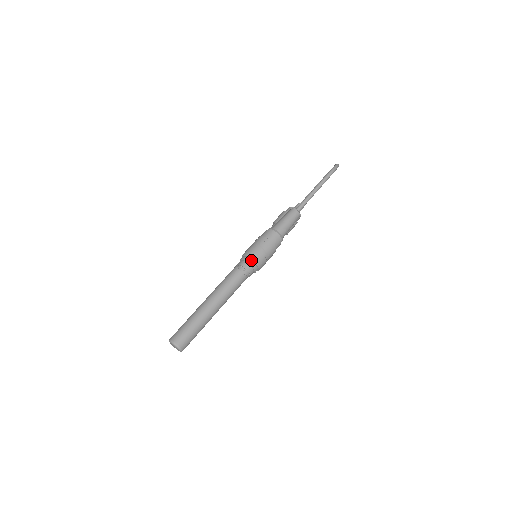
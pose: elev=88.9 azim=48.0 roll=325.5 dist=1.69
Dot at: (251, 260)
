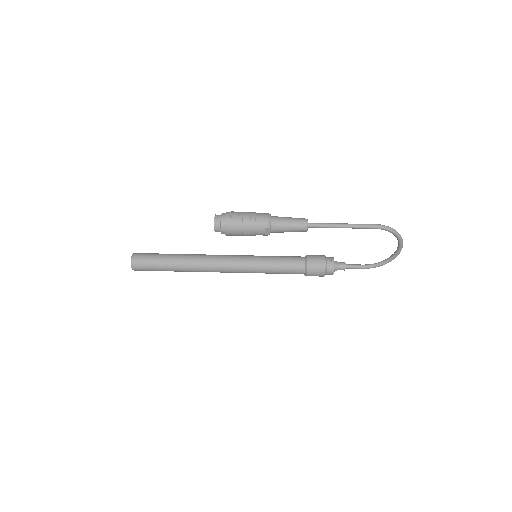
Dot at: (225, 215)
